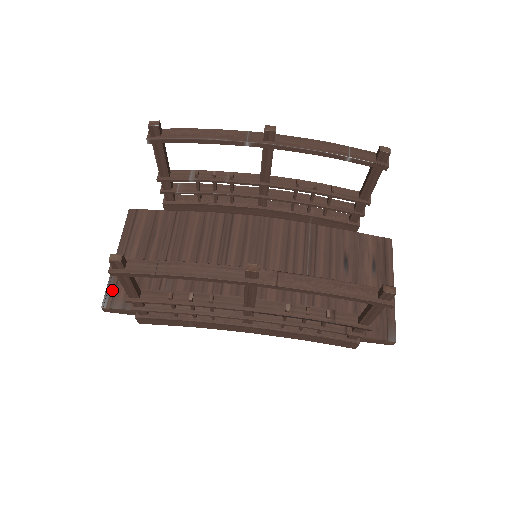
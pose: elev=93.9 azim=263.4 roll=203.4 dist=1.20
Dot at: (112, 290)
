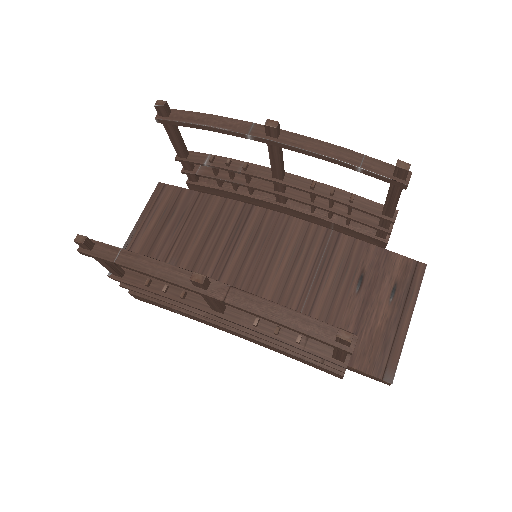
Dot at: occluded
